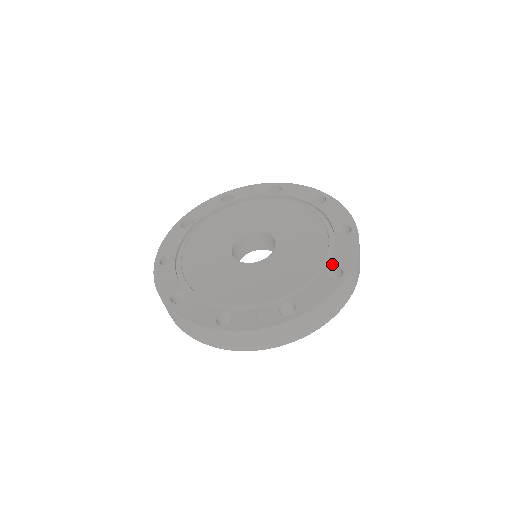
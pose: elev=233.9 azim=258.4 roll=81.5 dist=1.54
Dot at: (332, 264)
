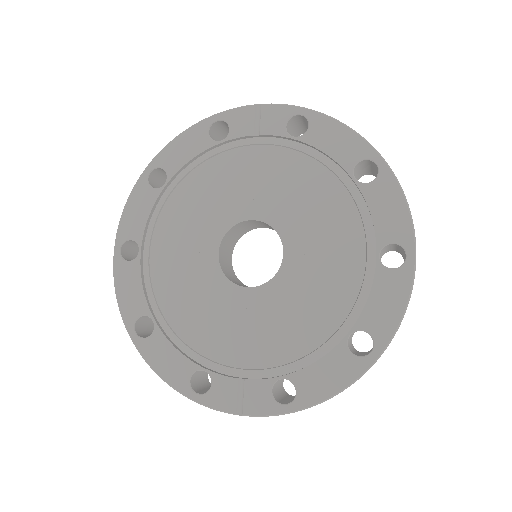
Dot at: (360, 327)
